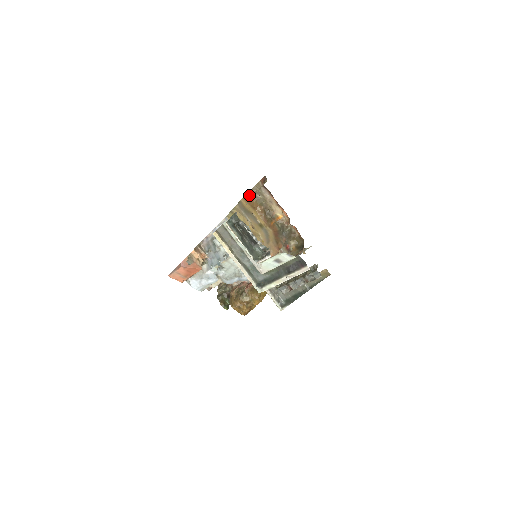
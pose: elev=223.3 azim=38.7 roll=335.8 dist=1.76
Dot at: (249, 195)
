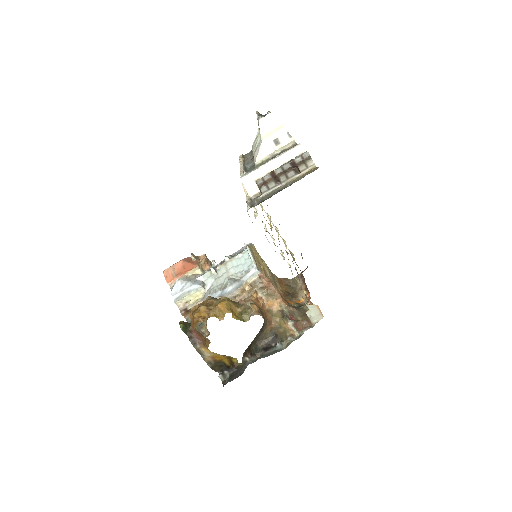
Dot at: (283, 281)
